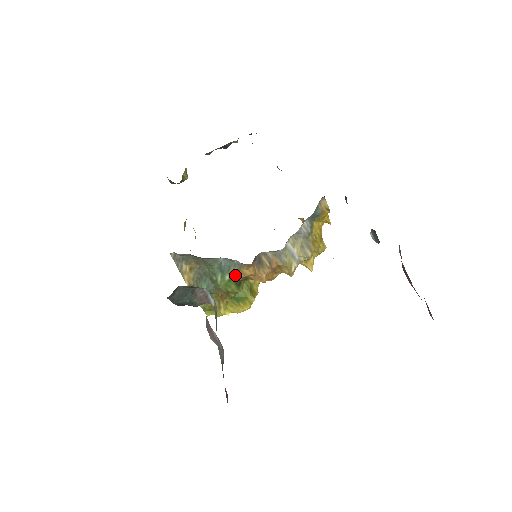
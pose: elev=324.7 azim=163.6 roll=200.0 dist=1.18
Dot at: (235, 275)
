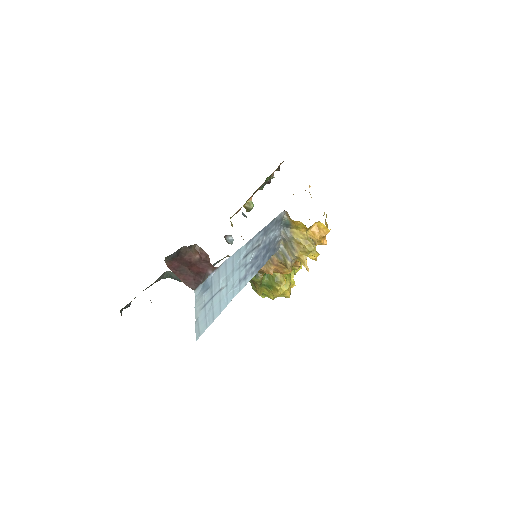
Dot at: occluded
